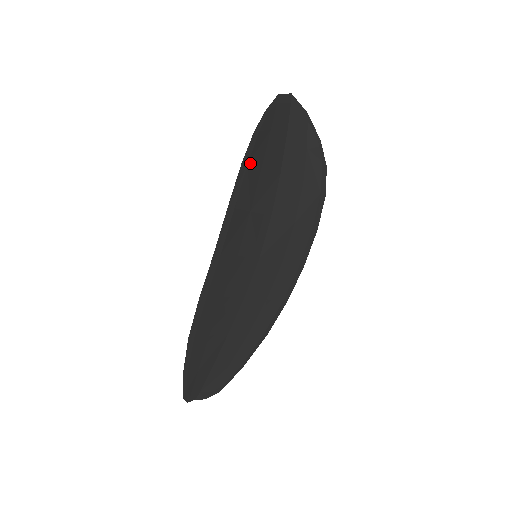
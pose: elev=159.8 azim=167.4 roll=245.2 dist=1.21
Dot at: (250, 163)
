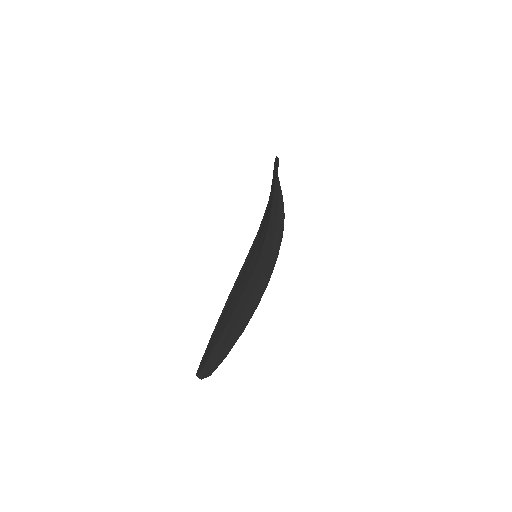
Dot at: occluded
